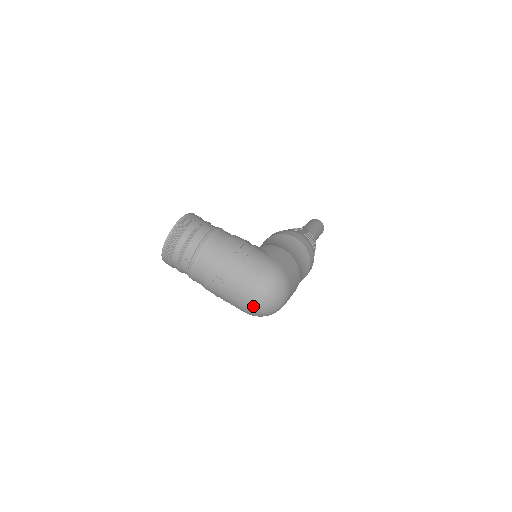
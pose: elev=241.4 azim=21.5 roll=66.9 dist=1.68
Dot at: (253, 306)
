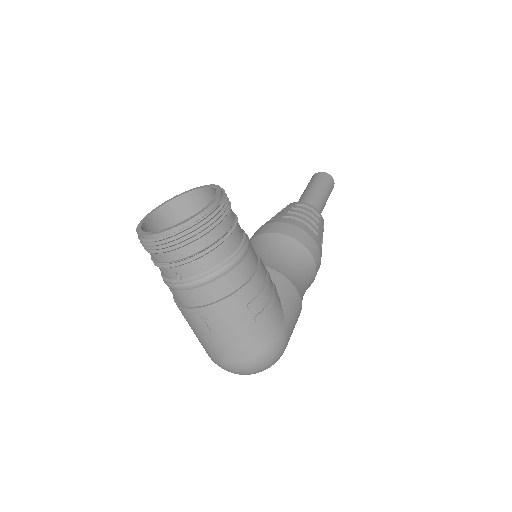
Dot at: (225, 368)
